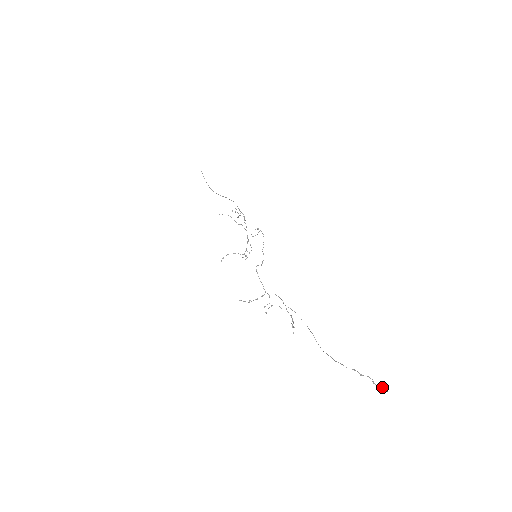
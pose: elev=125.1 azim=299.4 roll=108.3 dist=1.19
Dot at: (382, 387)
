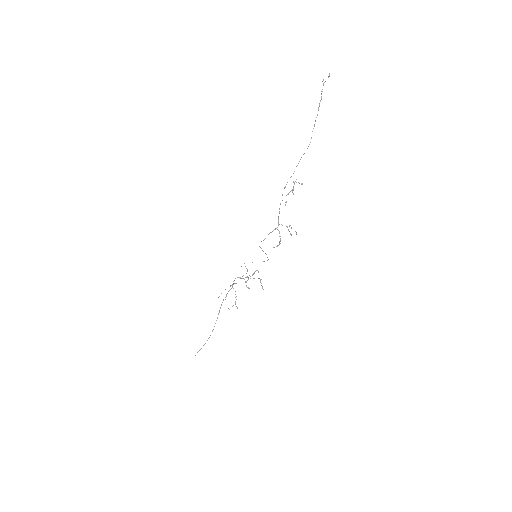
Dot at: occluded
